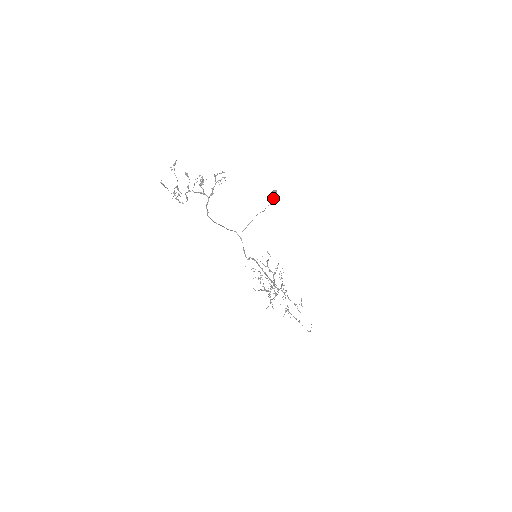
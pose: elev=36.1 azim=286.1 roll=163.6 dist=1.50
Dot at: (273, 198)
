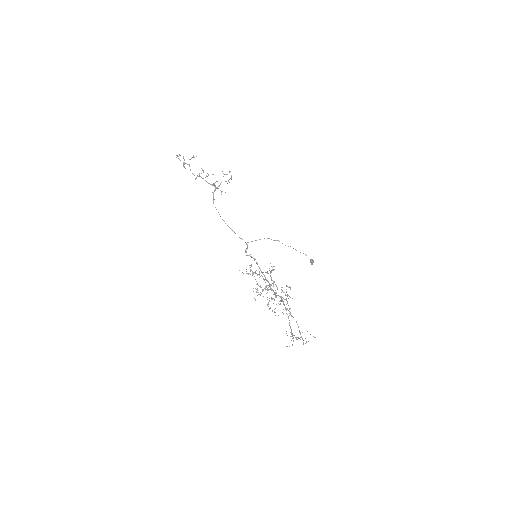
Dot at: occluded
